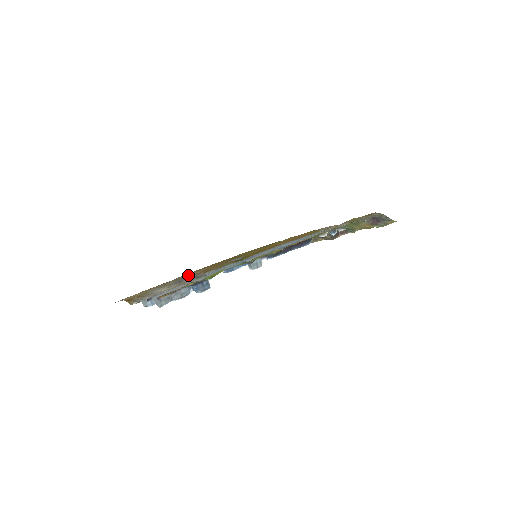
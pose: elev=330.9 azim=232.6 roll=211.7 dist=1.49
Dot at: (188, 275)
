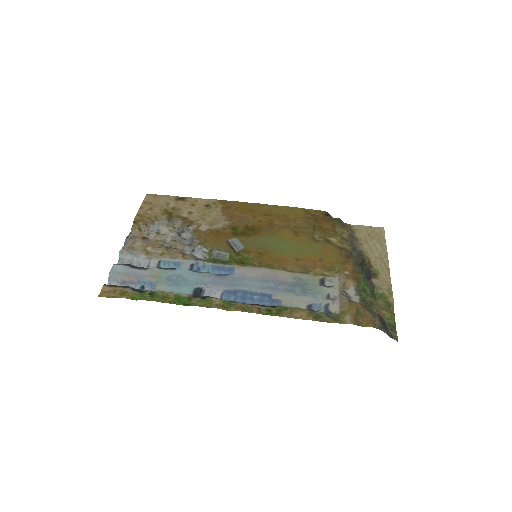
Dot at: (205, 219)
